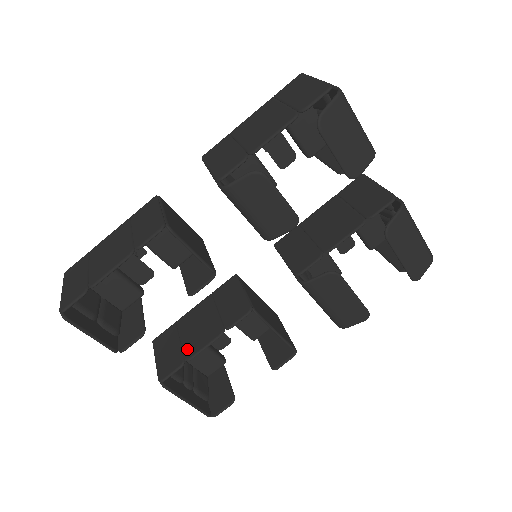
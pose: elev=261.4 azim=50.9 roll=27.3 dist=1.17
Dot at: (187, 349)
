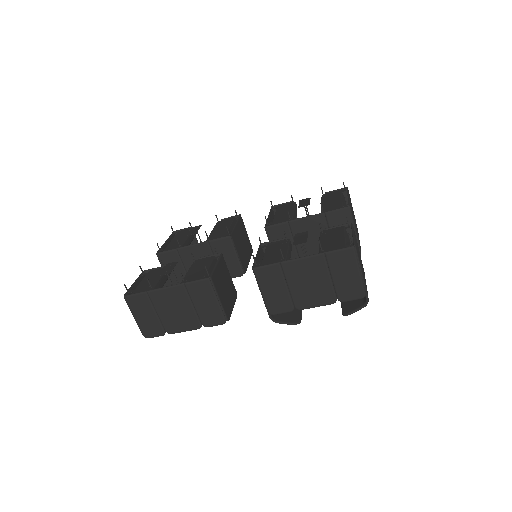
Dot at: occluded
